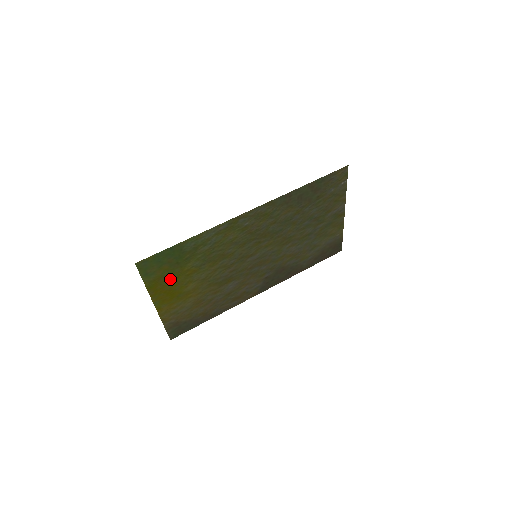
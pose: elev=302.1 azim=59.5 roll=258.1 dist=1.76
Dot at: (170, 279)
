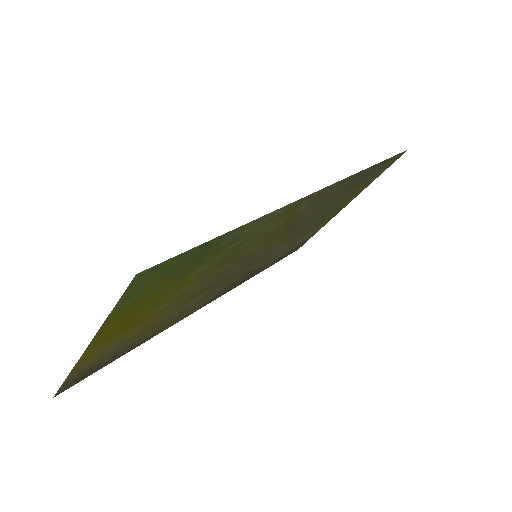
Dot at: (150, 299)
